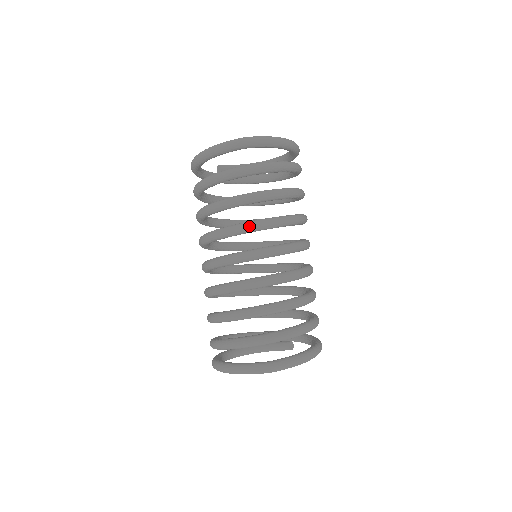
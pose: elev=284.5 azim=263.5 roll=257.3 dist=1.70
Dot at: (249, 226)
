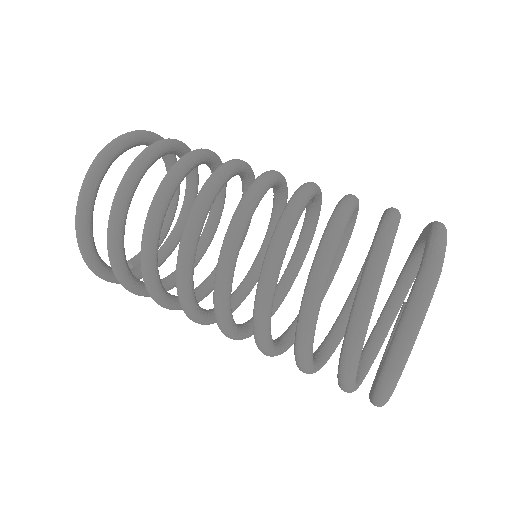
Dot at: (202, 194)
